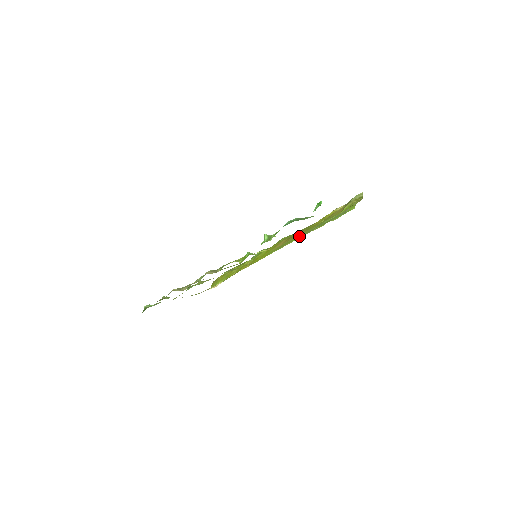
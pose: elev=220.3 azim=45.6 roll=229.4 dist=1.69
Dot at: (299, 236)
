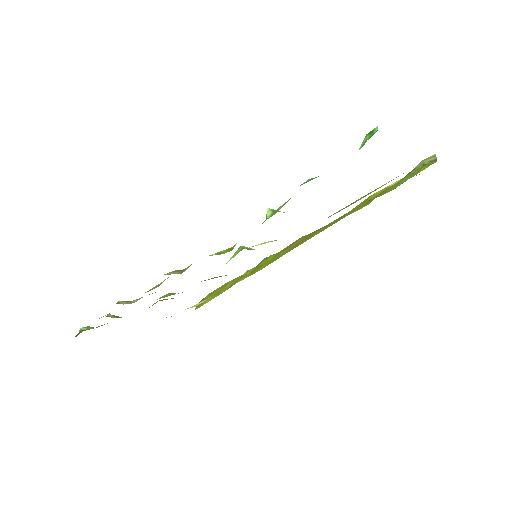
Dot at: occluded
